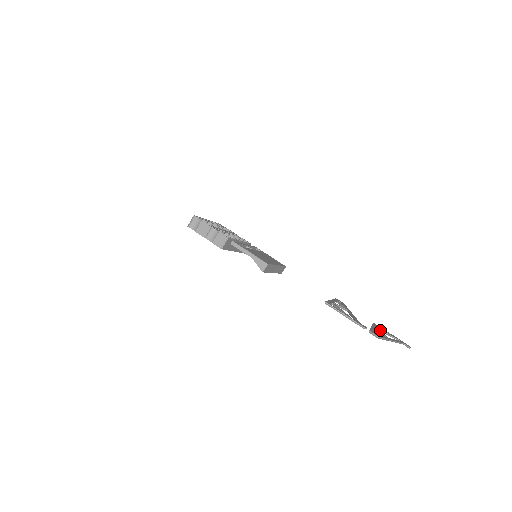
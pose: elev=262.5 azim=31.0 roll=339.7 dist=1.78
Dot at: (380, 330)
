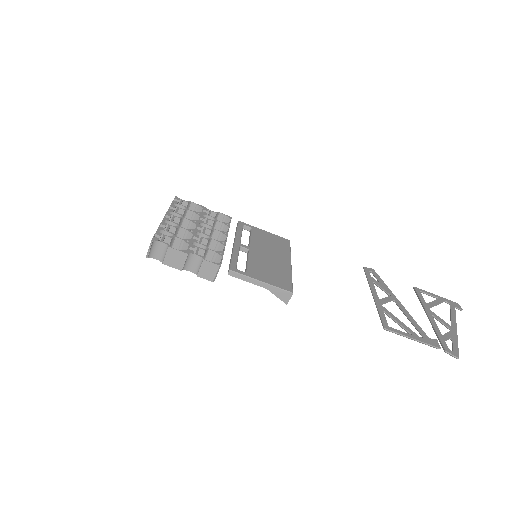
Dot at: occluded
